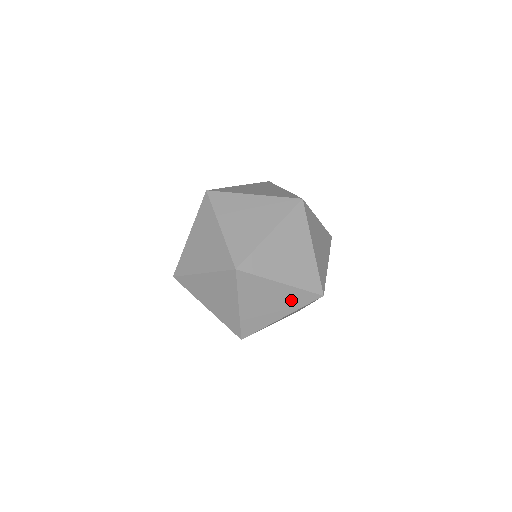
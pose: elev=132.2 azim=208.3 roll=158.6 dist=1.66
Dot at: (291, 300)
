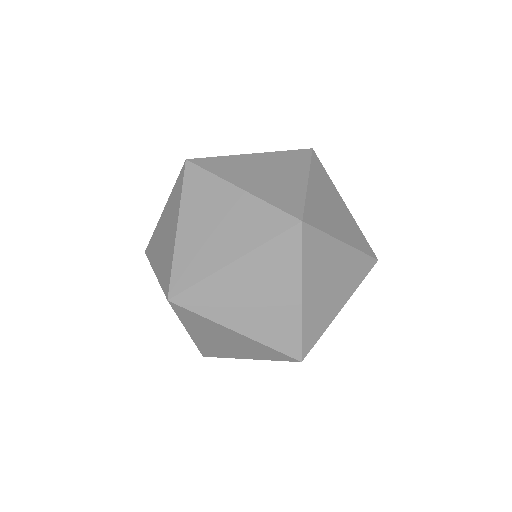
Dot at: (351, 273)
